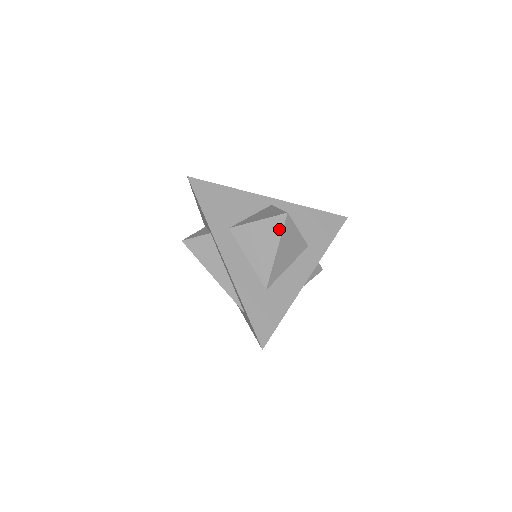
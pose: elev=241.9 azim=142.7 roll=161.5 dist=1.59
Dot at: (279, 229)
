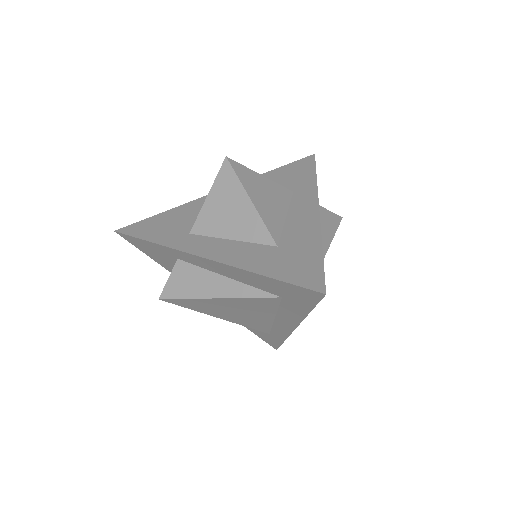
Dot at: (232, 178)
